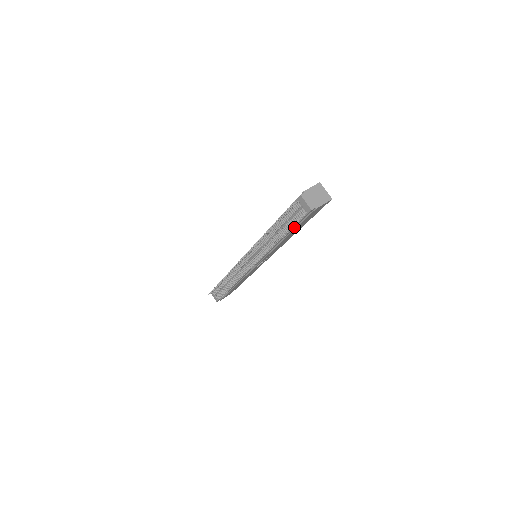
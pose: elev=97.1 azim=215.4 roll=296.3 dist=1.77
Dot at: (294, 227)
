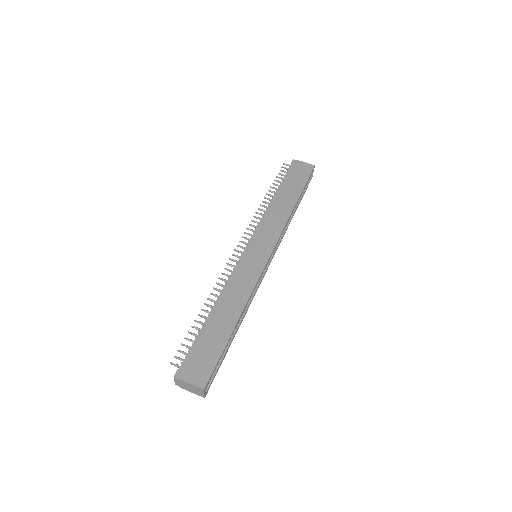
Dot at: occluded
